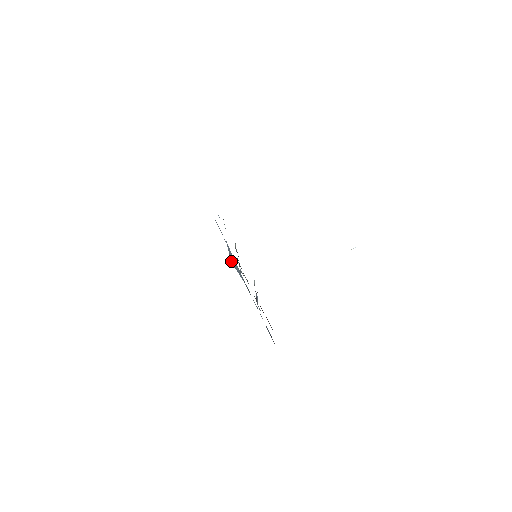
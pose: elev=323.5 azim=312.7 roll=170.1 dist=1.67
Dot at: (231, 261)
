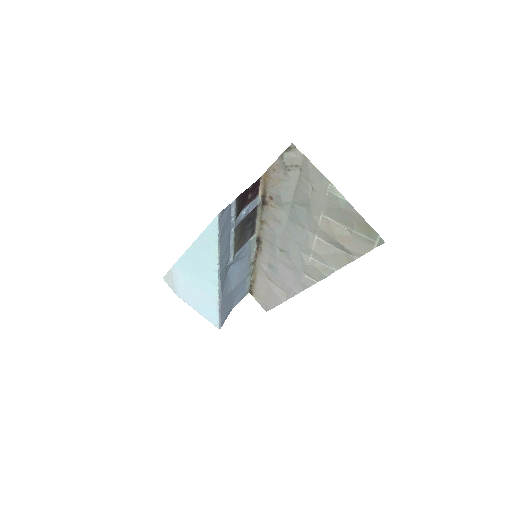
Dot at: (228, 274)
